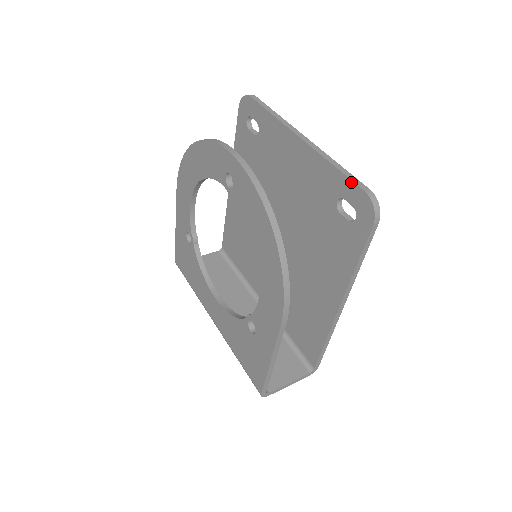
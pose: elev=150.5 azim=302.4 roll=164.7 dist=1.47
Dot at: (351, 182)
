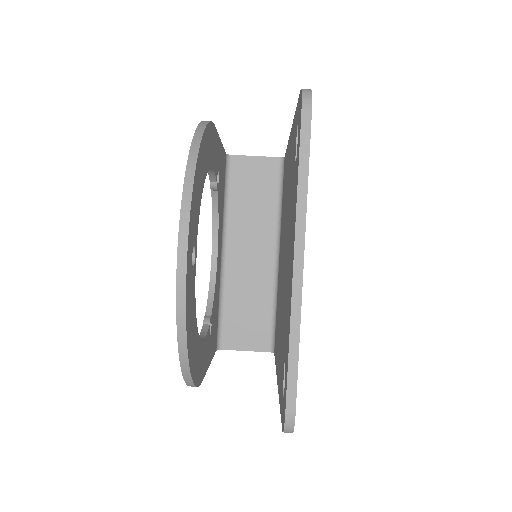
Dot at: (286, 384)
